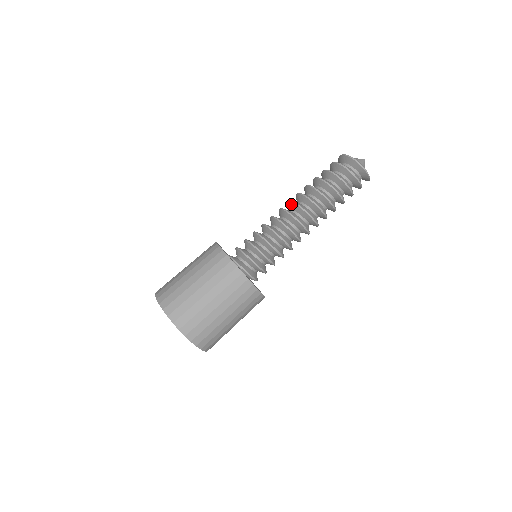
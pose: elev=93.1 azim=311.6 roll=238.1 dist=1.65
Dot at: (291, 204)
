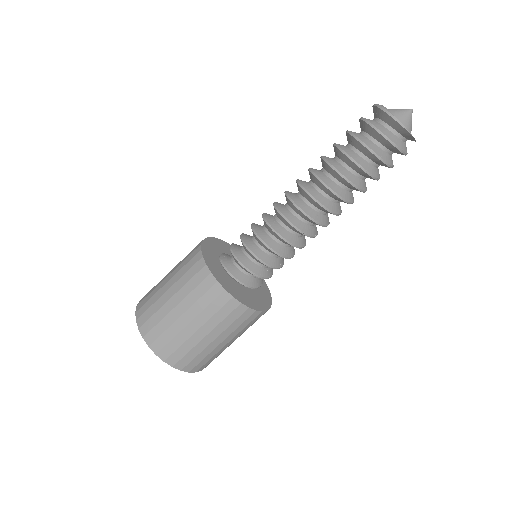
Dot at: occluded
